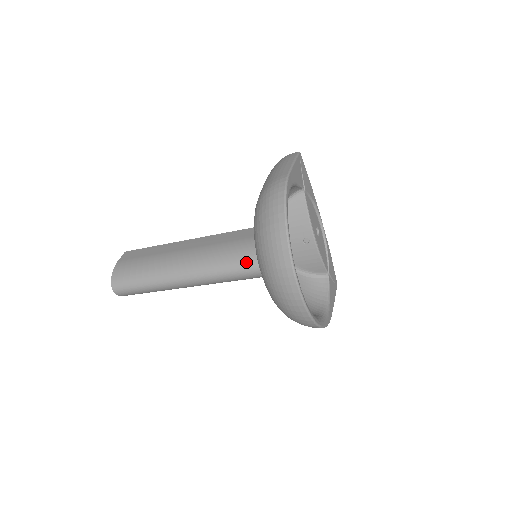
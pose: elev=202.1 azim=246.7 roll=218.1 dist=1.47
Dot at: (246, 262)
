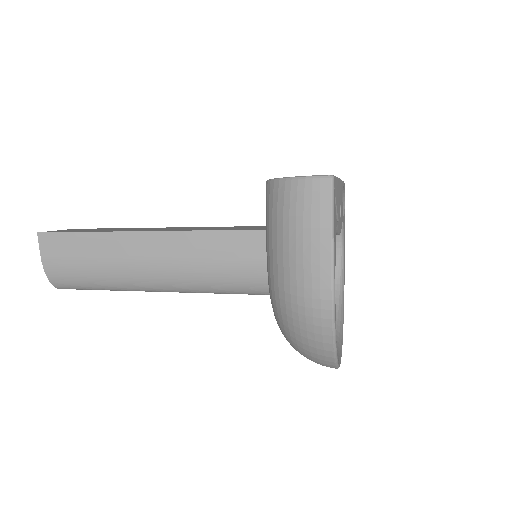
Dot at: (253, 293)
